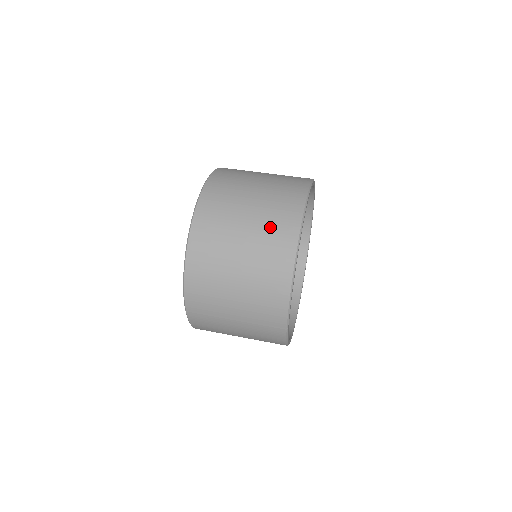
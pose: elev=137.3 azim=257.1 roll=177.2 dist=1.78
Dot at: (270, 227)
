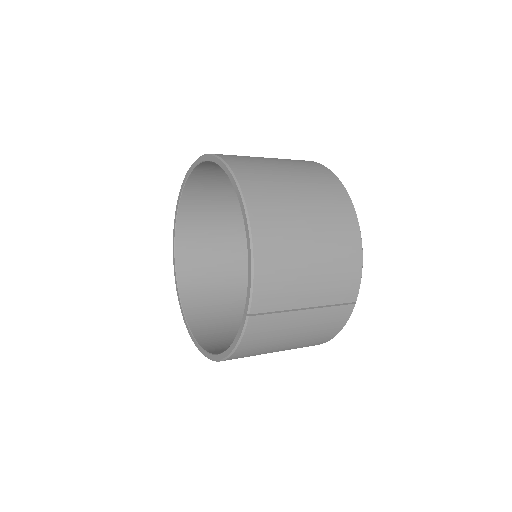
Dot at: (320, 189)
